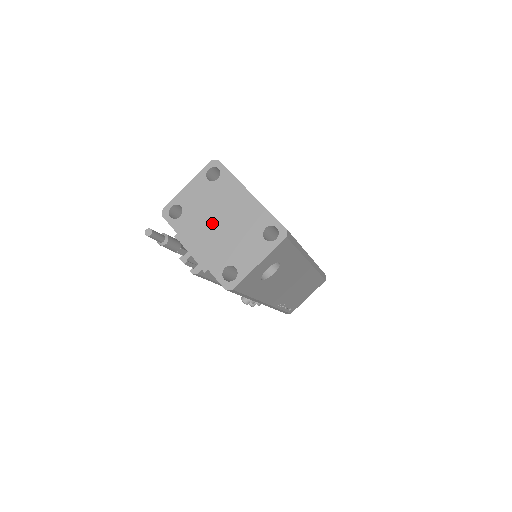
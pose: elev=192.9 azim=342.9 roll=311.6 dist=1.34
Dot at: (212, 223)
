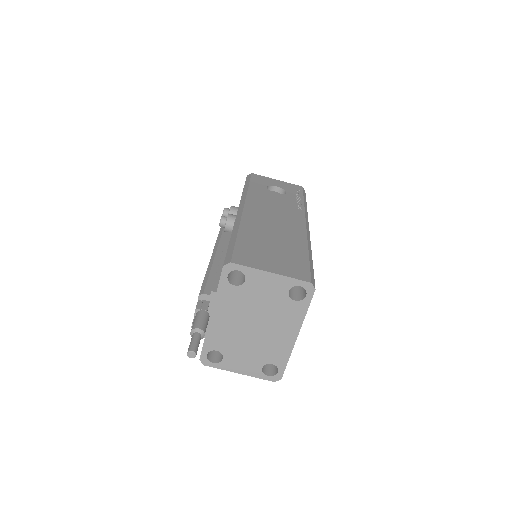
Dot at: (248, 319)
